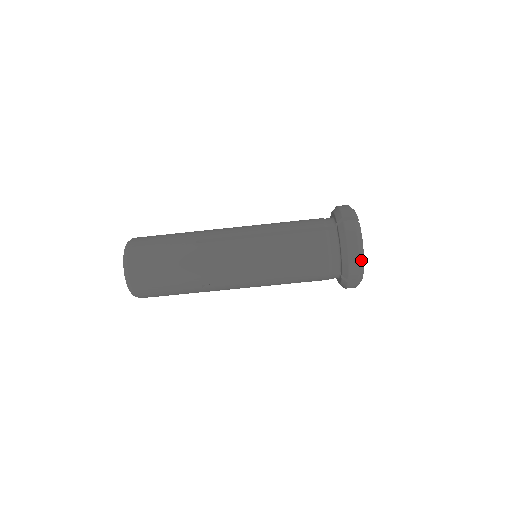
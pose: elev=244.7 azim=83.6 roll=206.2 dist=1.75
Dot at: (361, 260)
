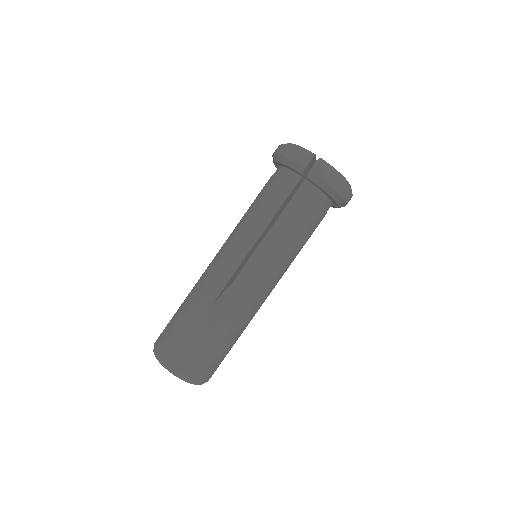
Dot at: (348, 185)
